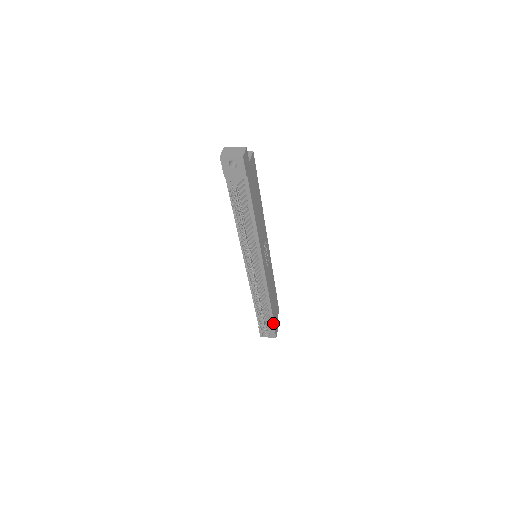
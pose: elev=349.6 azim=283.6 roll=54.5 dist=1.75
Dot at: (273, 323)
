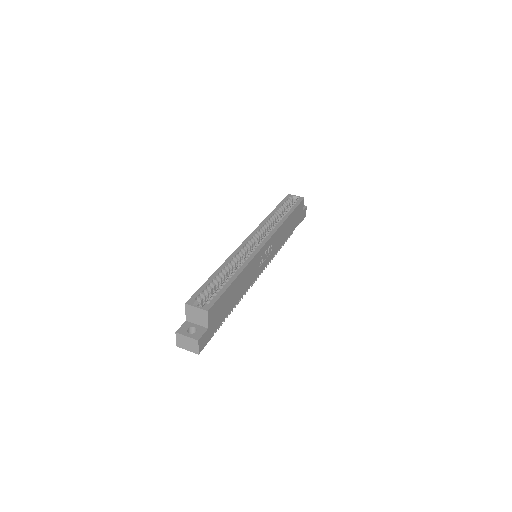
Dot at: (297, 224)
